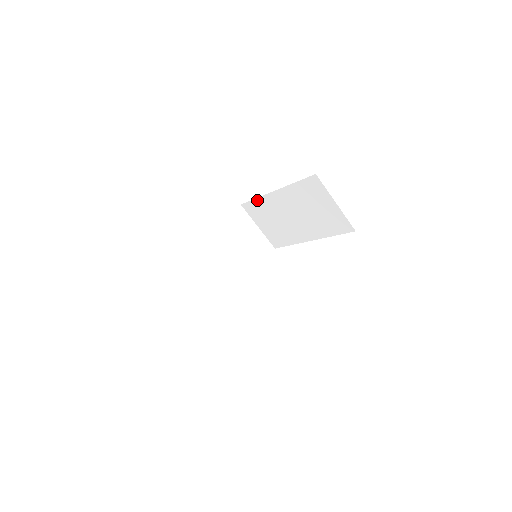
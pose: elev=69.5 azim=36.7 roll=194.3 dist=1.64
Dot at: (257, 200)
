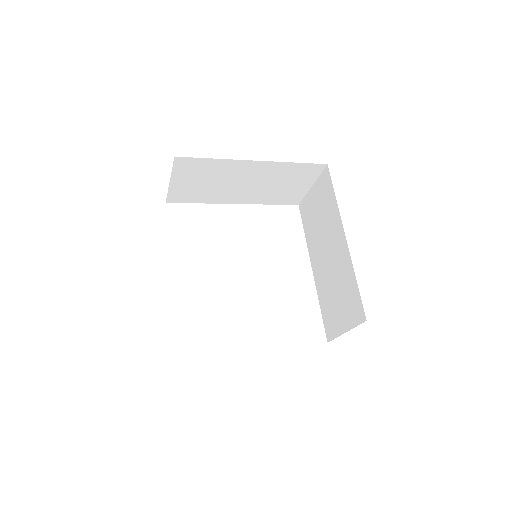
Dot at: (335, 200)
